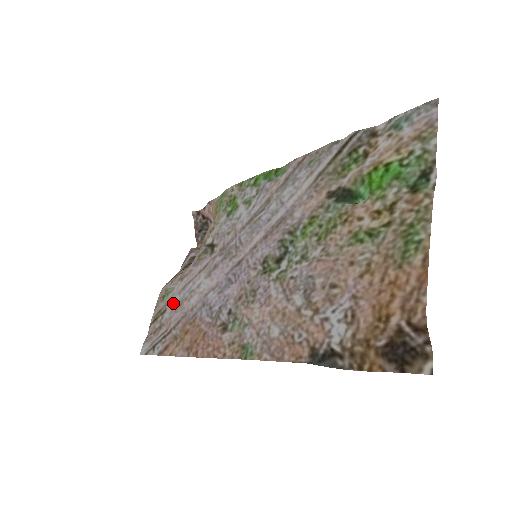
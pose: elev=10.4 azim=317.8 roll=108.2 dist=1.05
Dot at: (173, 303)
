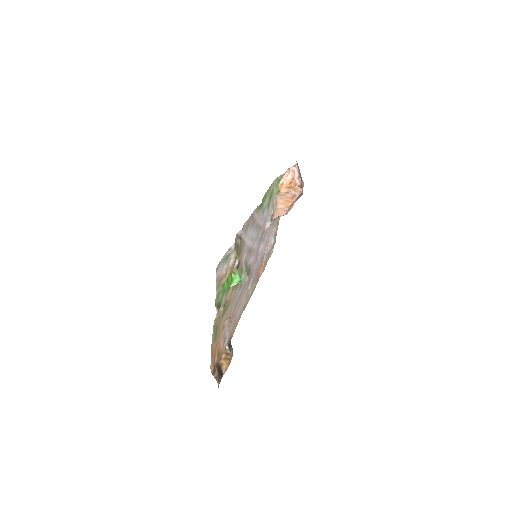
Dot at: (270, 238)
